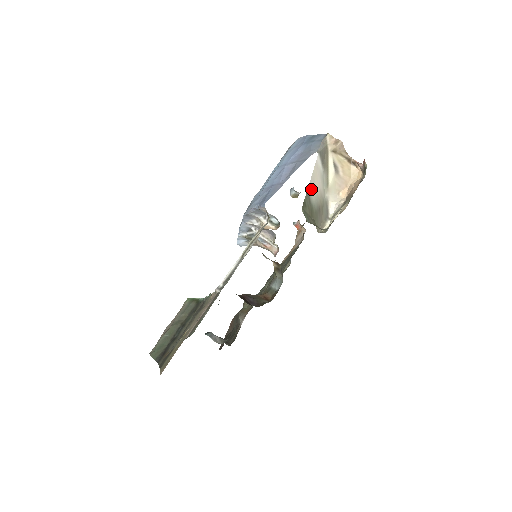
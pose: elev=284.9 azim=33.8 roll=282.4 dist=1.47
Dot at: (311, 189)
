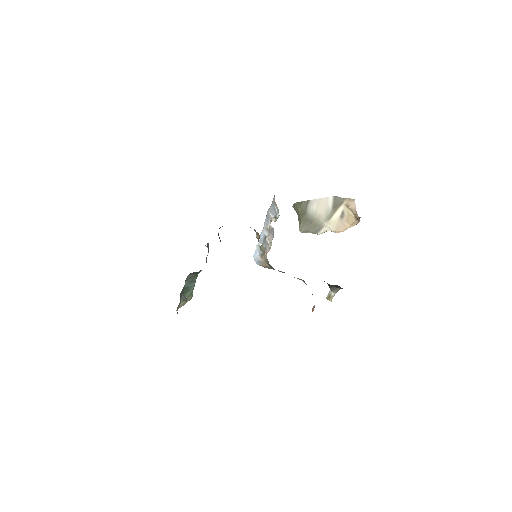
Dot at: (312, 204)
